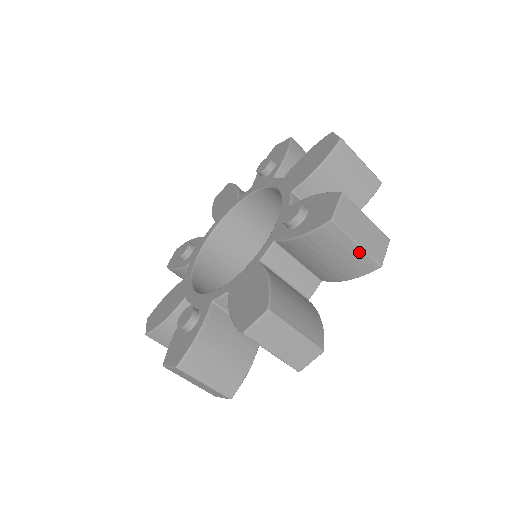
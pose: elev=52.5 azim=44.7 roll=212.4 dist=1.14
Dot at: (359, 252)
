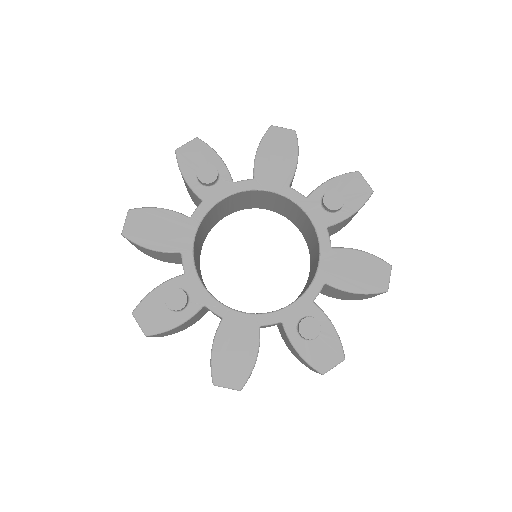
Dot at: (313, 370)
